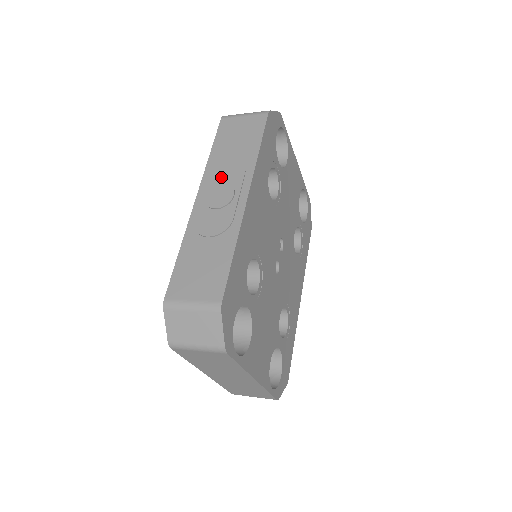
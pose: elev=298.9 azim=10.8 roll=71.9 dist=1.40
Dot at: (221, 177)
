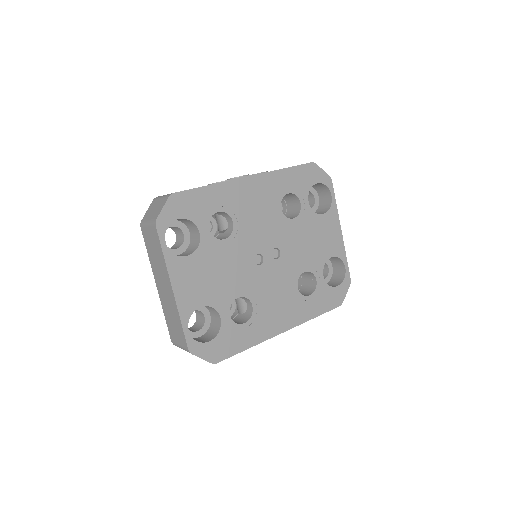
Dot at: occluded
